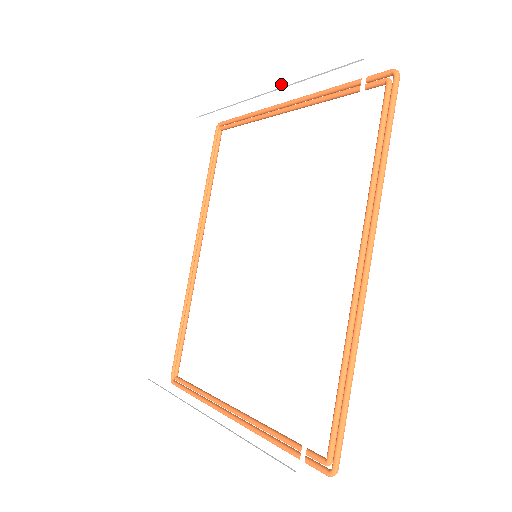
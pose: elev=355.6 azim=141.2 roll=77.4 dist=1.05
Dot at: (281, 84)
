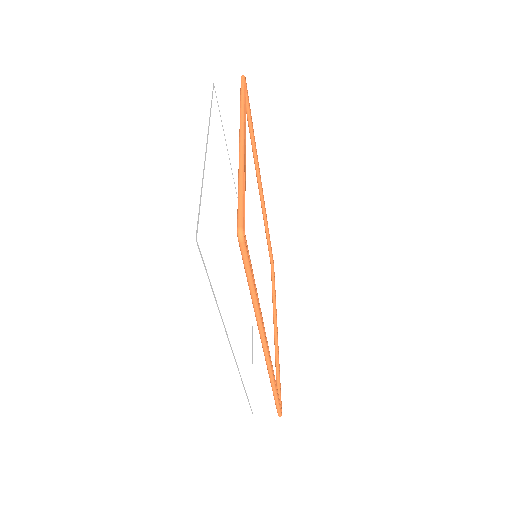
Dot at: occluded
